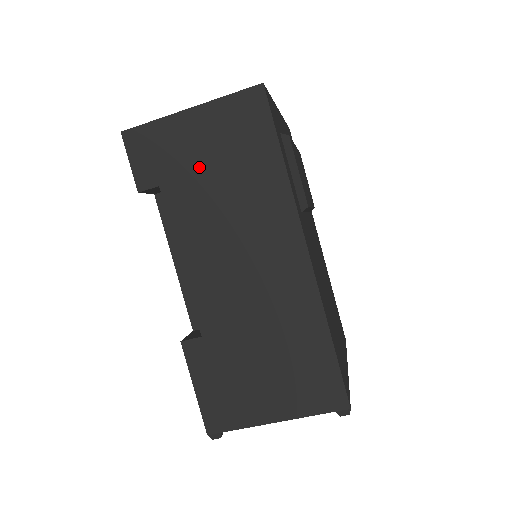
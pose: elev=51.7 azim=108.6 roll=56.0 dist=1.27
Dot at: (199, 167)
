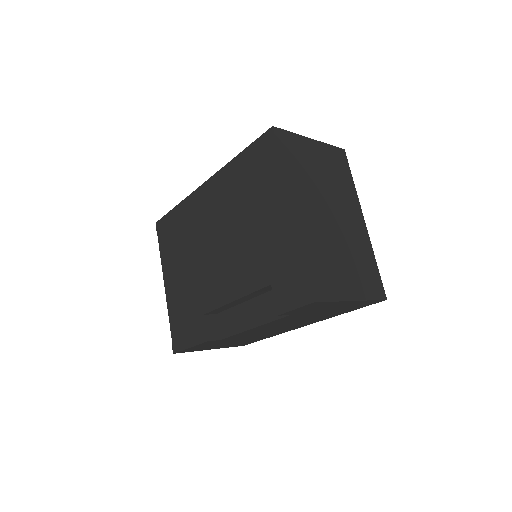
Dot at: (318, 312)
